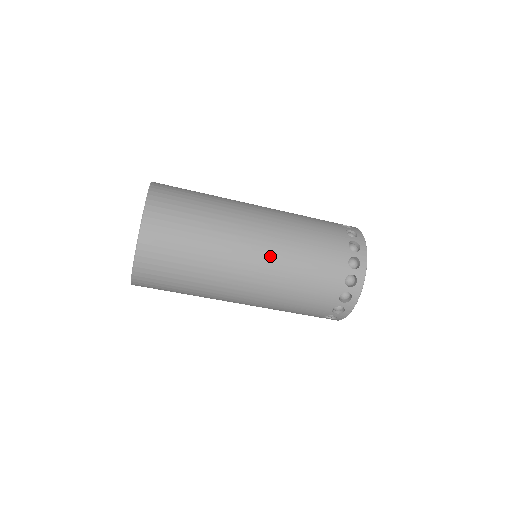
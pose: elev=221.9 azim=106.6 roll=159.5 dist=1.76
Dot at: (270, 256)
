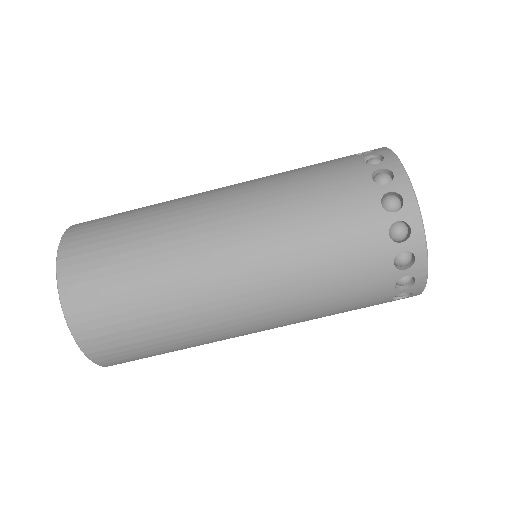
Dot at: (242, 201)
